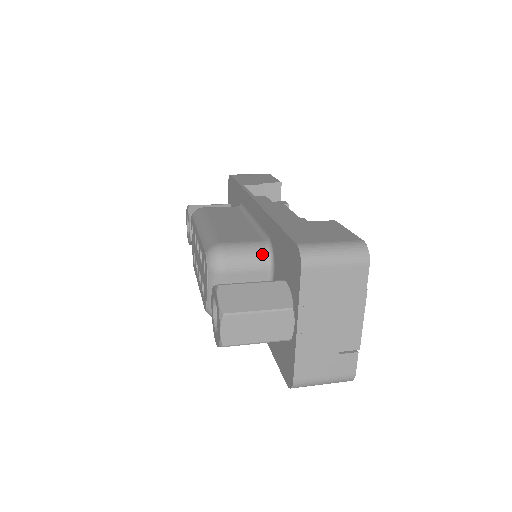
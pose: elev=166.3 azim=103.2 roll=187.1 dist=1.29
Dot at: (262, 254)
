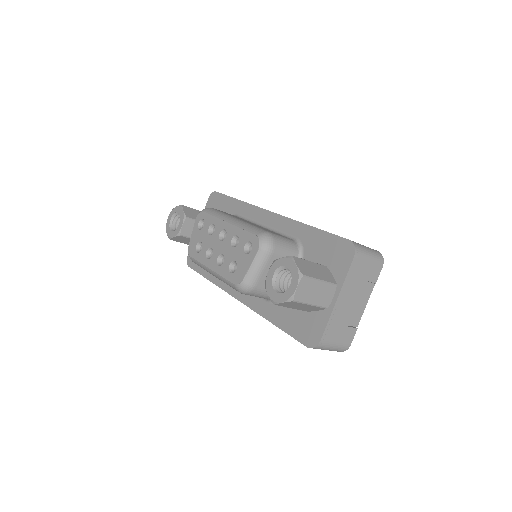
Dot at: (295, 248)
